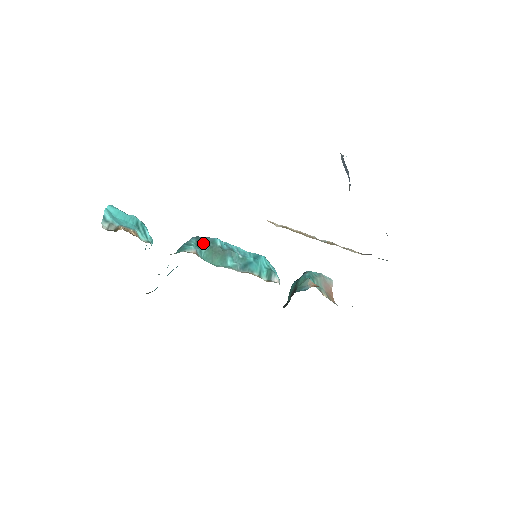
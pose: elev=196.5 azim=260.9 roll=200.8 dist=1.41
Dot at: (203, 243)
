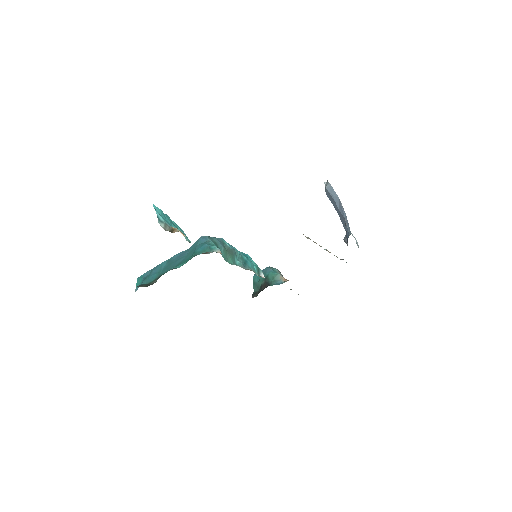
Dot at: (219, 243)
